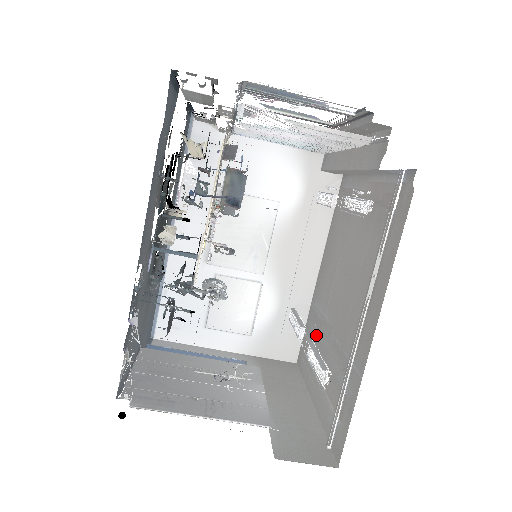
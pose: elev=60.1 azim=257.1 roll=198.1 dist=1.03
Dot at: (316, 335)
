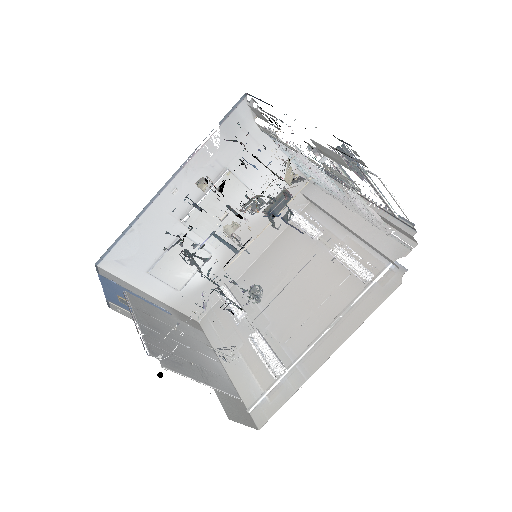
Dot at: occluded
